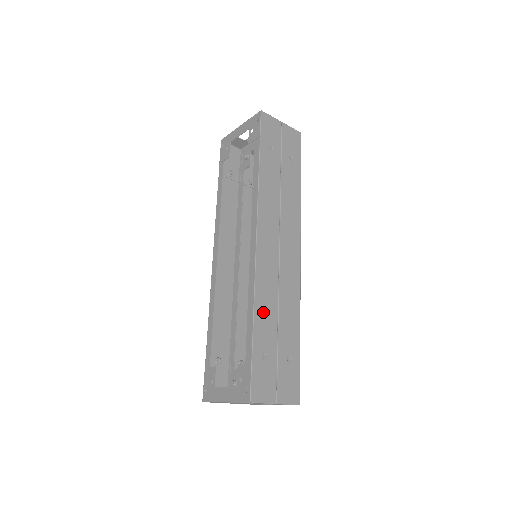
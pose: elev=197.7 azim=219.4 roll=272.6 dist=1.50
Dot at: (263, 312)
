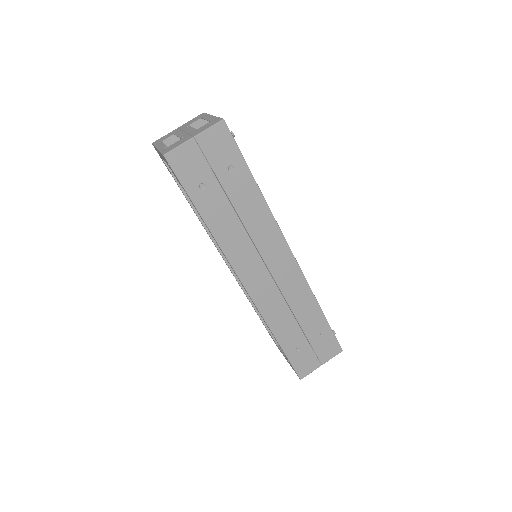
Dot at: (281, 327)
